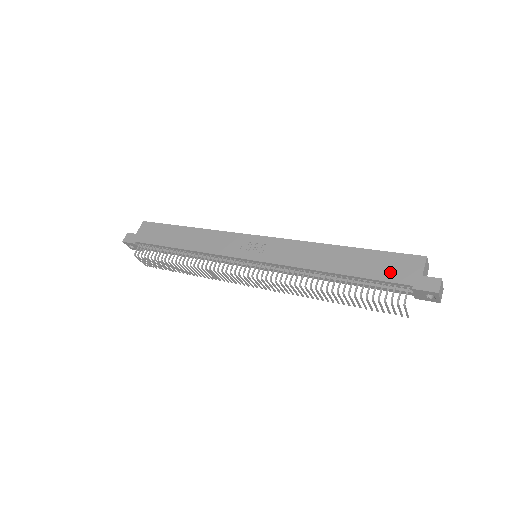
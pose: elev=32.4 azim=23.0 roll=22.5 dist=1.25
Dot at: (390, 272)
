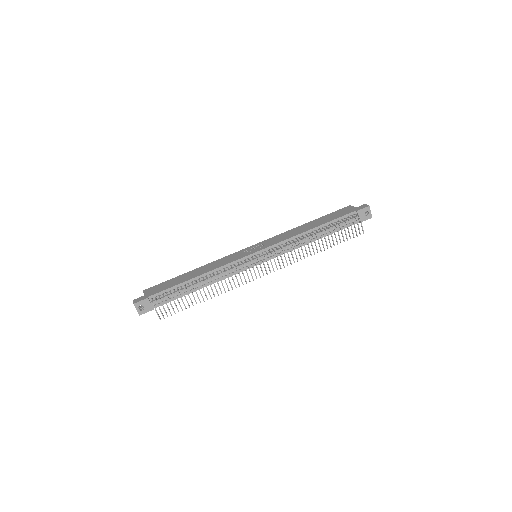
Dot at: (341, 214)
